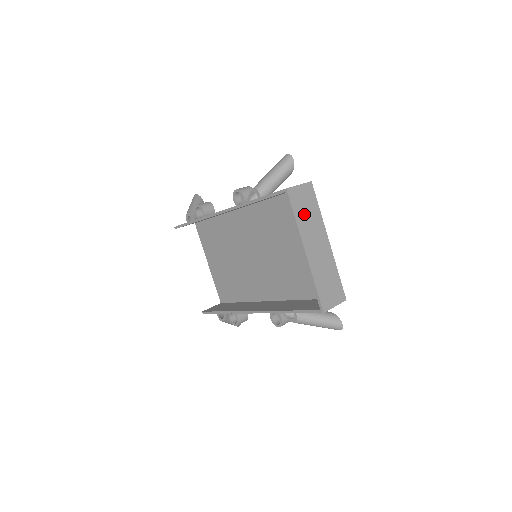
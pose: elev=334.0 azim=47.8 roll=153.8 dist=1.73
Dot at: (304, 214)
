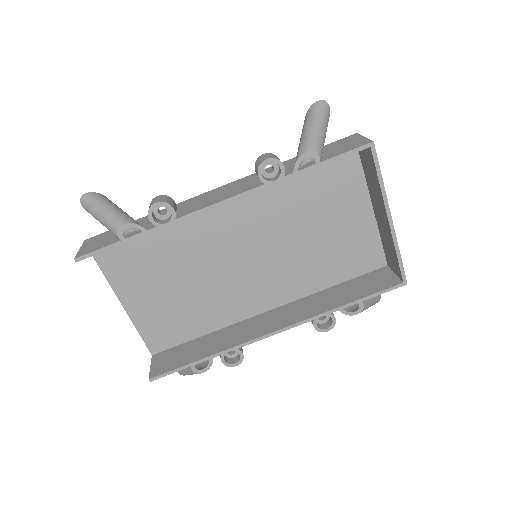
Dot at: occluded
